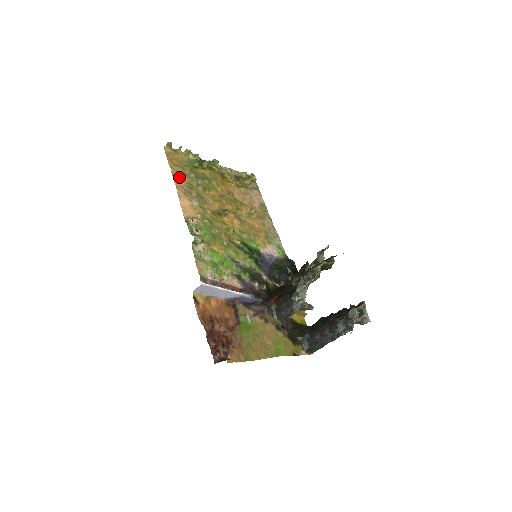
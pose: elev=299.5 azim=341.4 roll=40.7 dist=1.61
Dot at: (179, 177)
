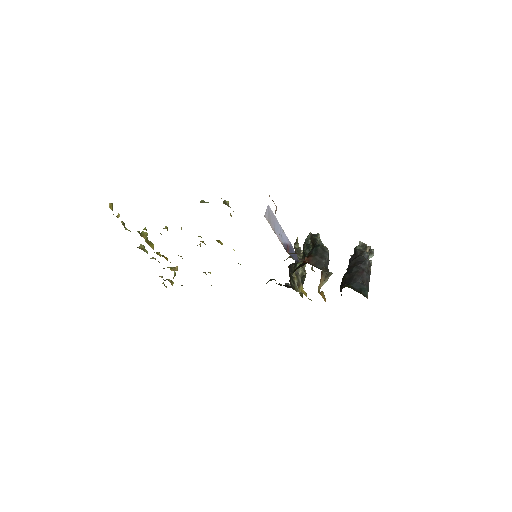
Dot at: occluded
